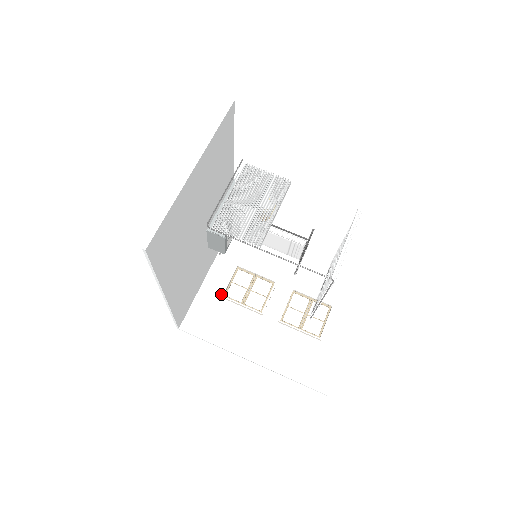
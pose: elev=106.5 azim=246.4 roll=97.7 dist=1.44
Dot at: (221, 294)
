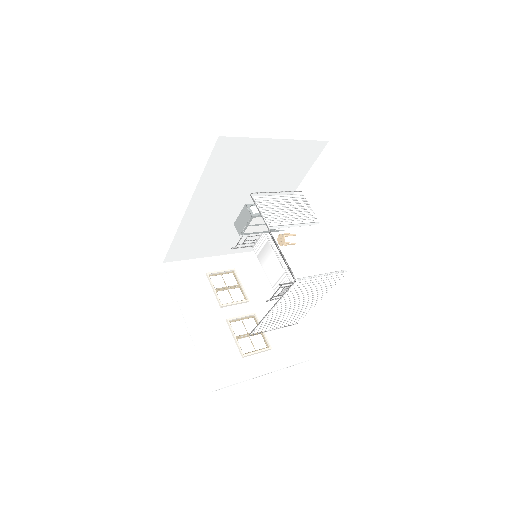
Dot at: (208, 272)
